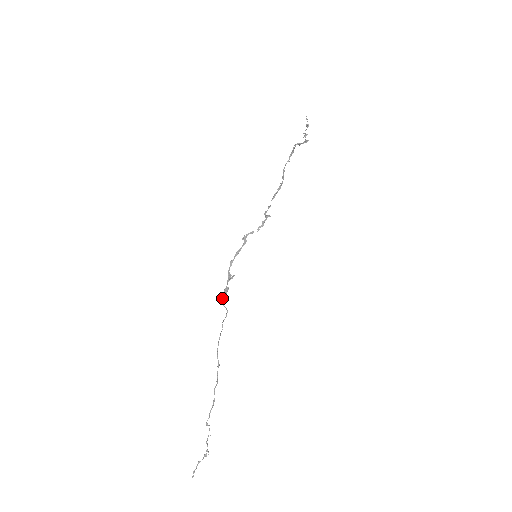
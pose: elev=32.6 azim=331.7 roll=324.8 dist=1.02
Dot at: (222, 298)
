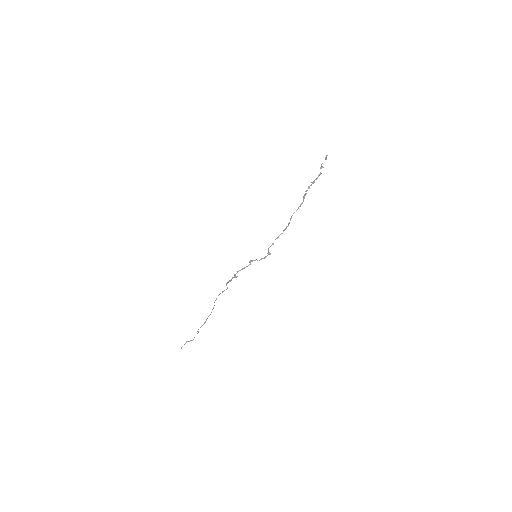
Dot at: (227, 283)
